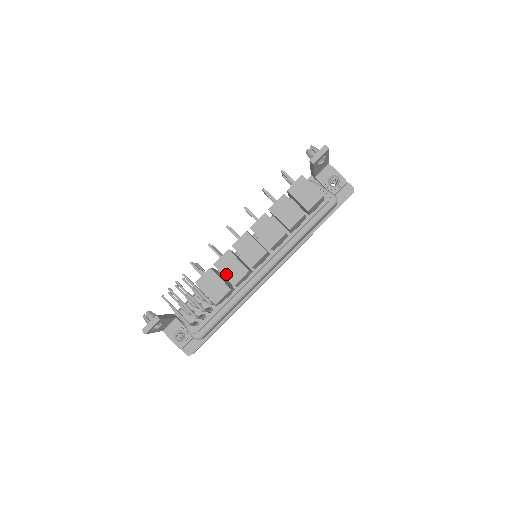
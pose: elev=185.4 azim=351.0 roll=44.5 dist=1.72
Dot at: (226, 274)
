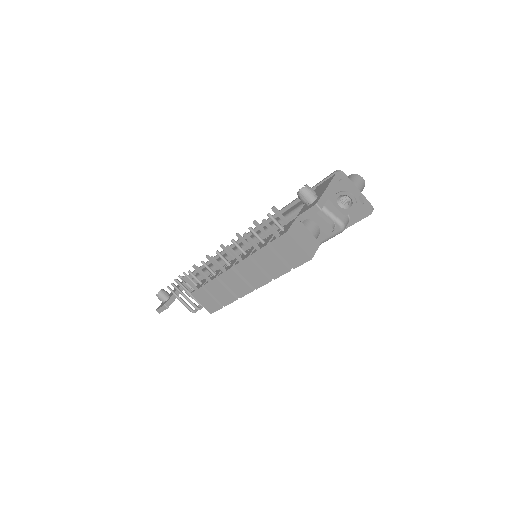
Dot at: (216, 296)
